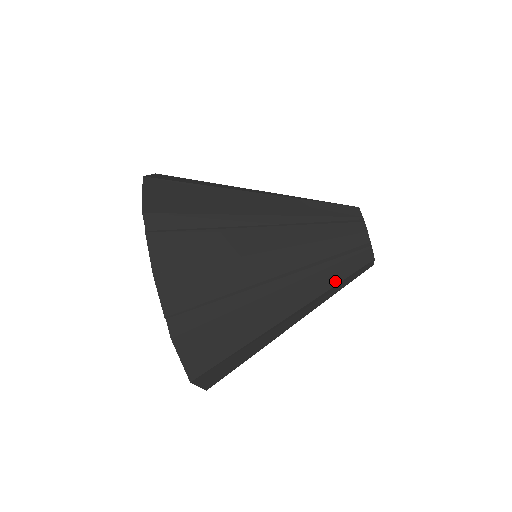
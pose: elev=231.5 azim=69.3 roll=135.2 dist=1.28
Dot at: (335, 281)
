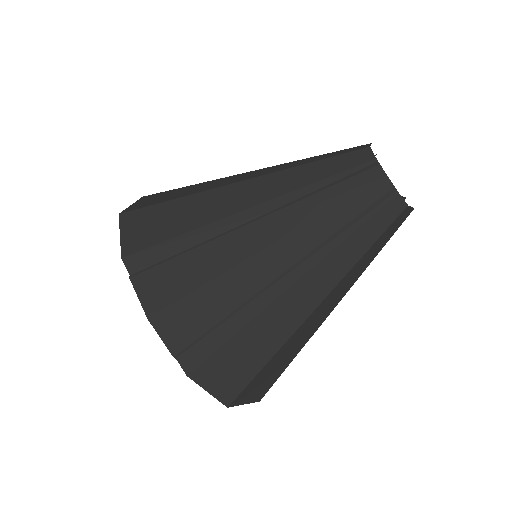
Dot at: (360, 251)
